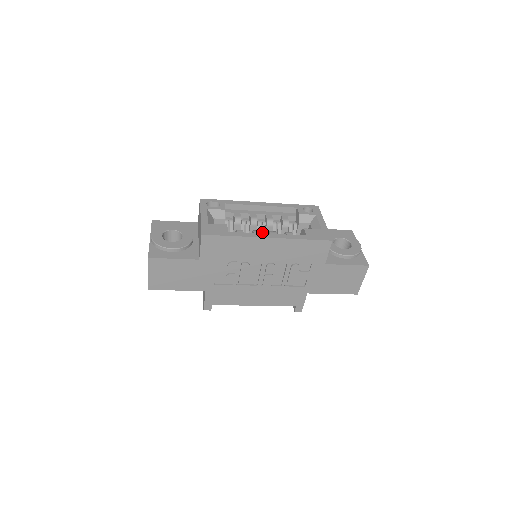
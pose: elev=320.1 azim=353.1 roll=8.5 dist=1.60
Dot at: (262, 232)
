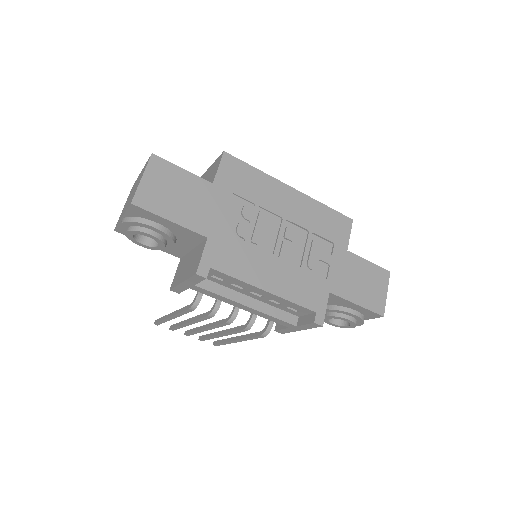
Dot at: occluded
